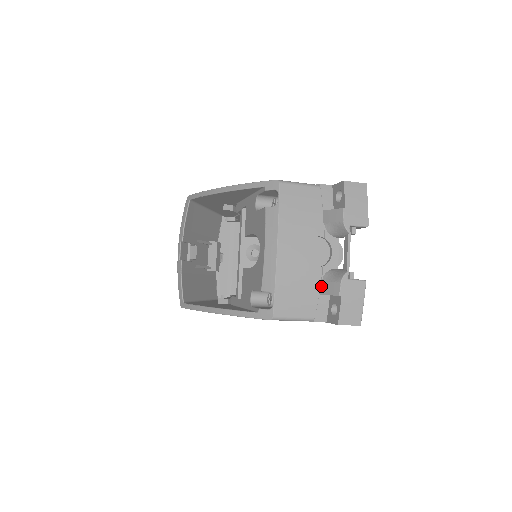
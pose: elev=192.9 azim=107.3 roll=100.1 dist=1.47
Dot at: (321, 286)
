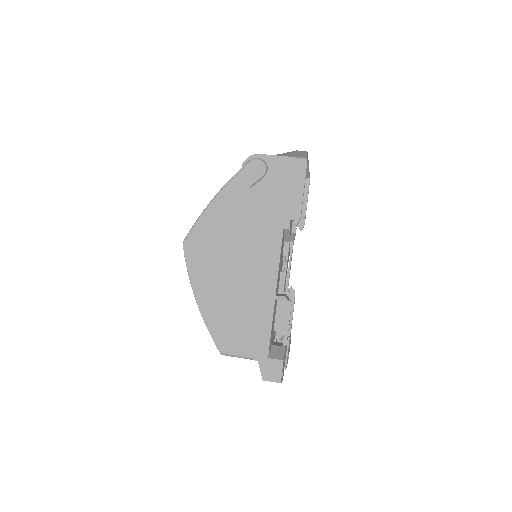
Dot at: occluded
